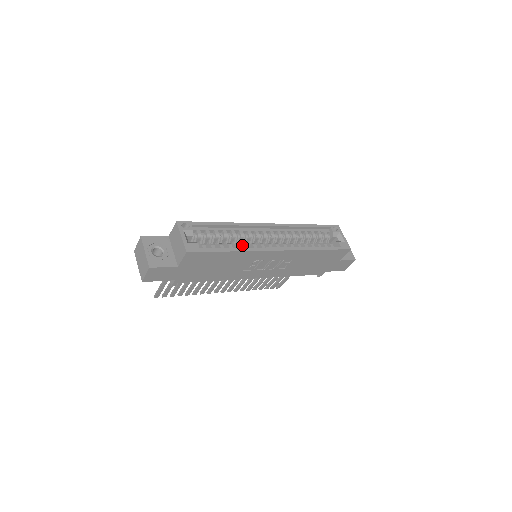
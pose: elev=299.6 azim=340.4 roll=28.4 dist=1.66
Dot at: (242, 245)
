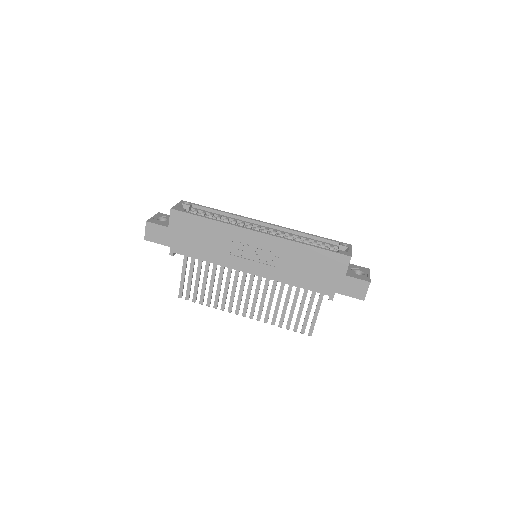
Dot at: occluded
